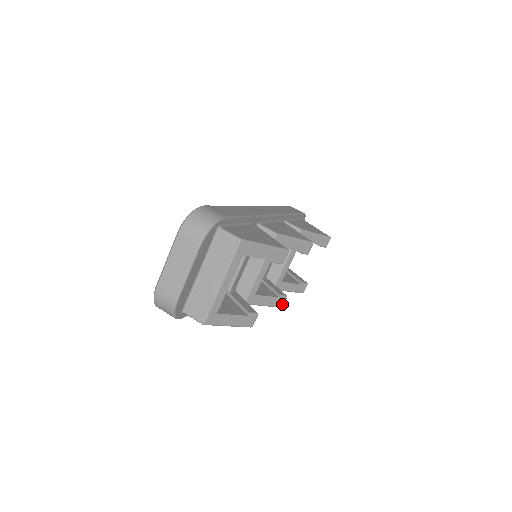
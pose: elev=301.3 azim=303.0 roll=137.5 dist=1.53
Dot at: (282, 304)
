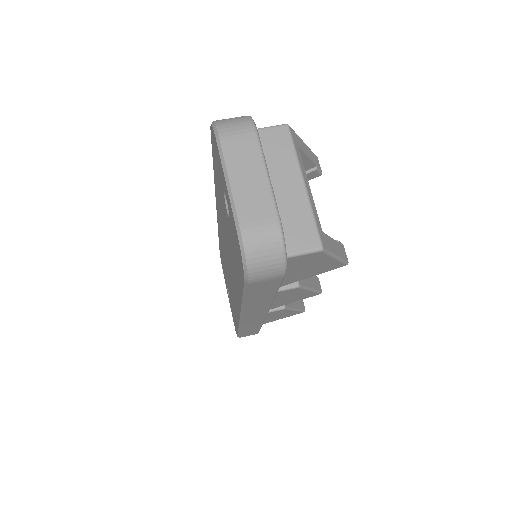
Dot at: (320, 287)
